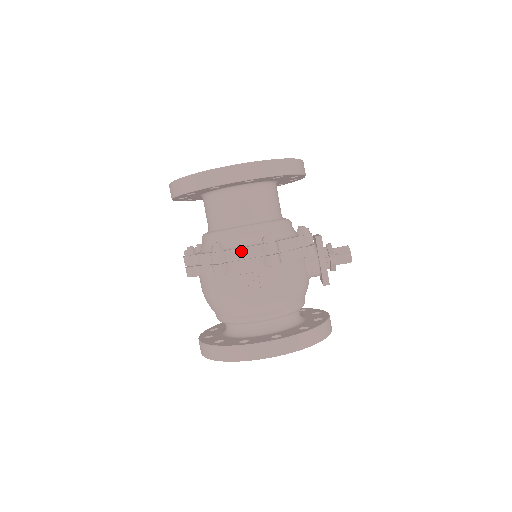
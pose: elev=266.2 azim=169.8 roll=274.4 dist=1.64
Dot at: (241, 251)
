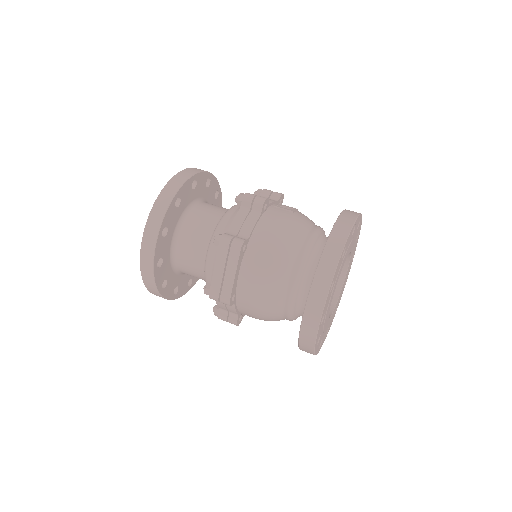
Dot at: occluded
